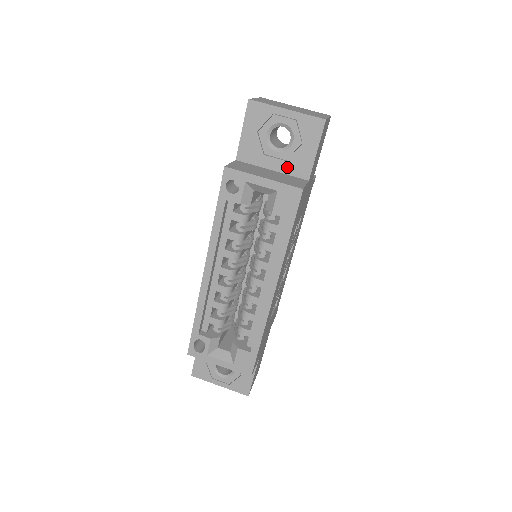
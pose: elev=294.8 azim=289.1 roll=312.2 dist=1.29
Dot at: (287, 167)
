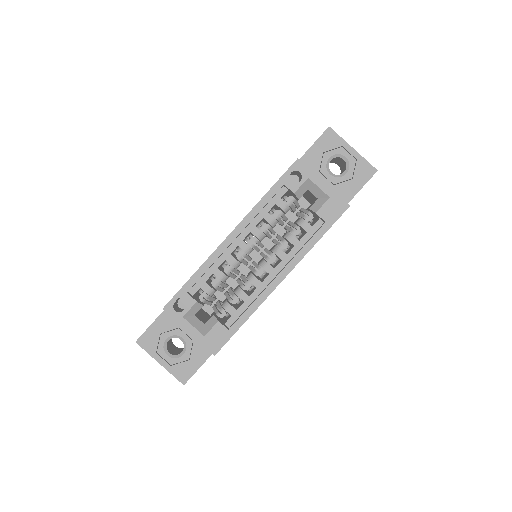
Dot at: occluded
